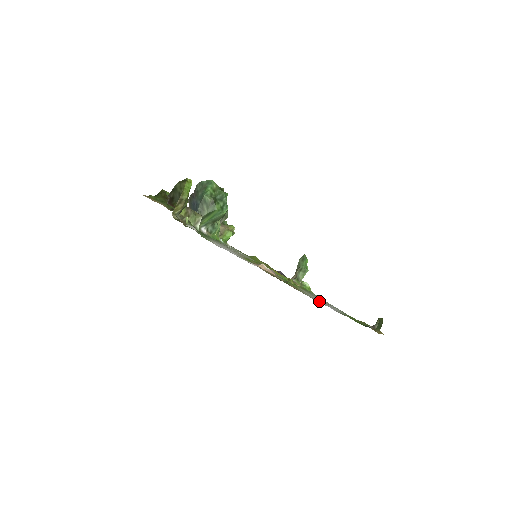
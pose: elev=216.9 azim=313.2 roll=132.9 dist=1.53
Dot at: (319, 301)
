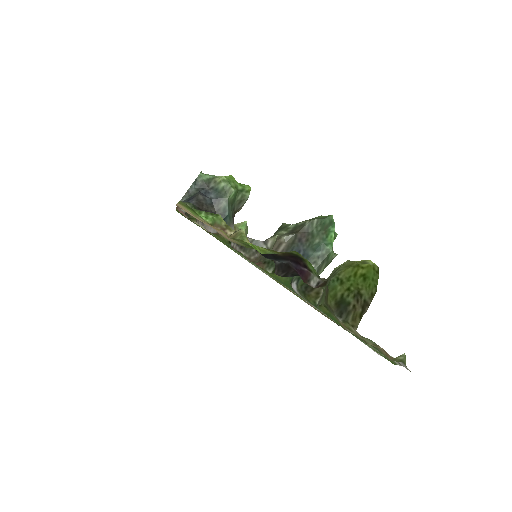
Dot at: occluded
